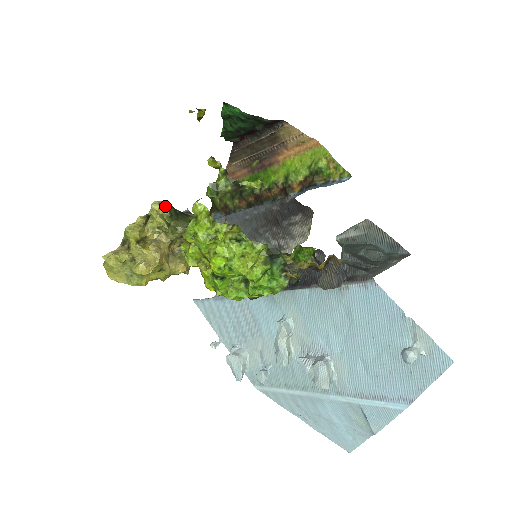
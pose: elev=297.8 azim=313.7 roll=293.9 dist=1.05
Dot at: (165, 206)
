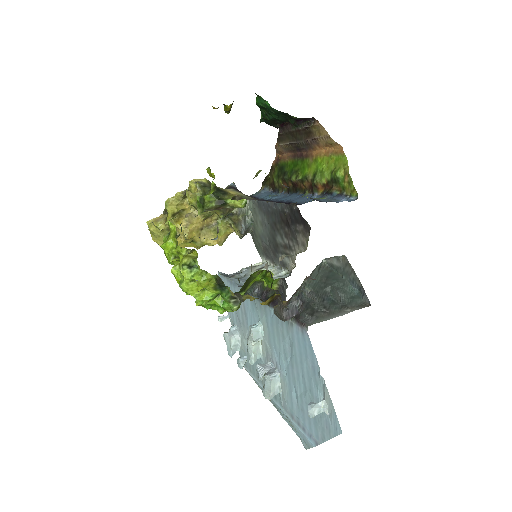
Dot at: (199, 187)
